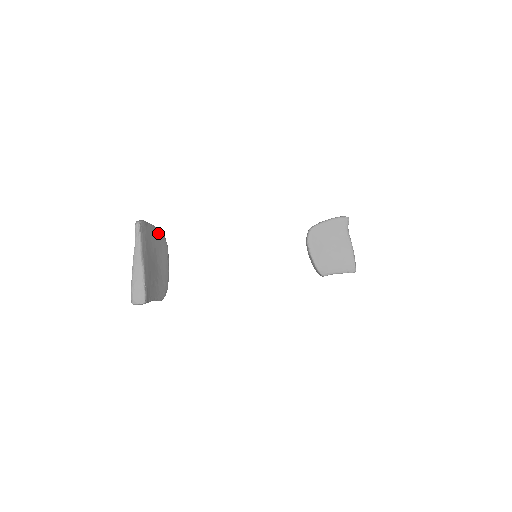
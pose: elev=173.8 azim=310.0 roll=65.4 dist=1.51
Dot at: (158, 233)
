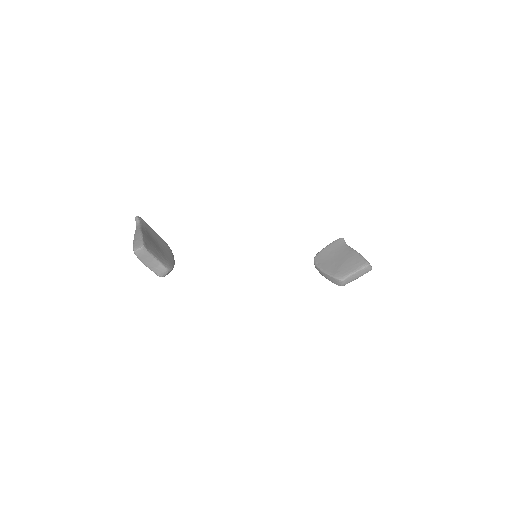
Dot at: (160, 238)
